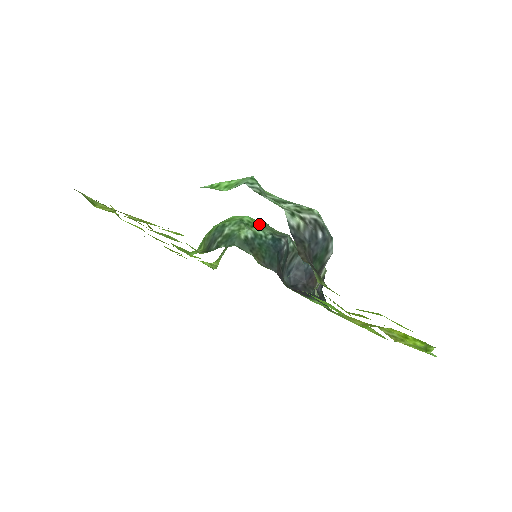
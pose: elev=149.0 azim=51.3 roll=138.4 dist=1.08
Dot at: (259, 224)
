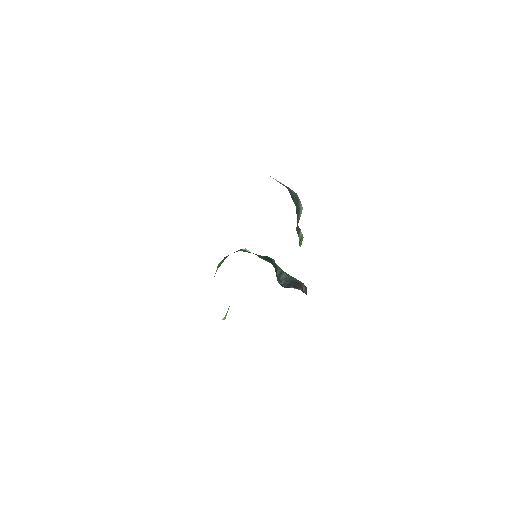
Dot at: occluded
